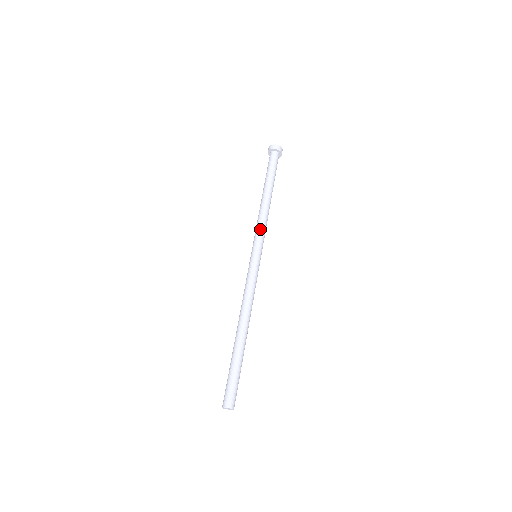
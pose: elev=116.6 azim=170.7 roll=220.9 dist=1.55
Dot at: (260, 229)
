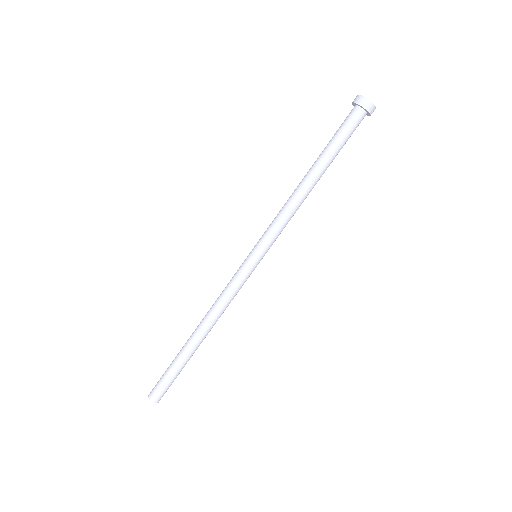
Dot at: (277, 227)
